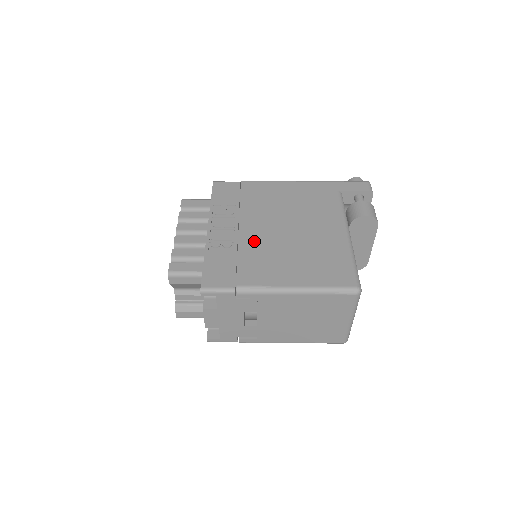
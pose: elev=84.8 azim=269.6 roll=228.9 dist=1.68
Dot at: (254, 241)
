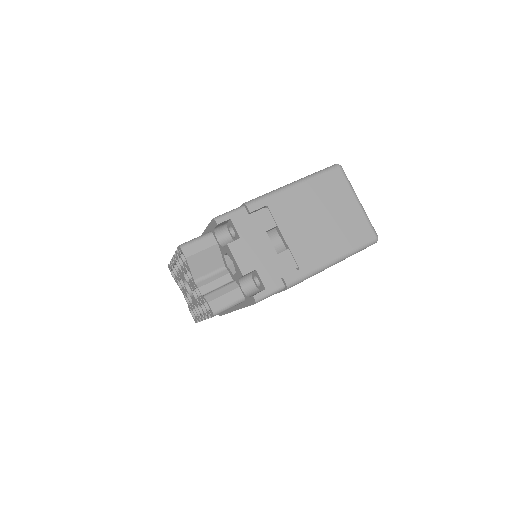
Dot at: occluded
